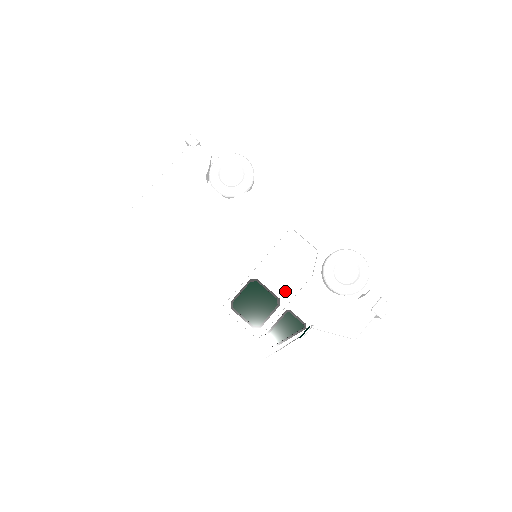
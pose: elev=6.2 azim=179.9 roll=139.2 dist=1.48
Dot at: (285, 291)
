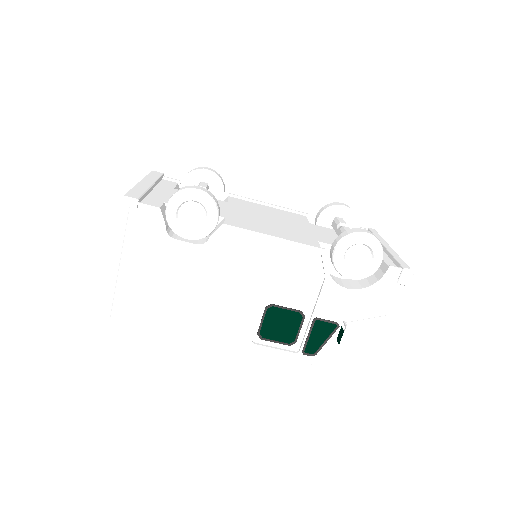
Dot at: (304, 302)
